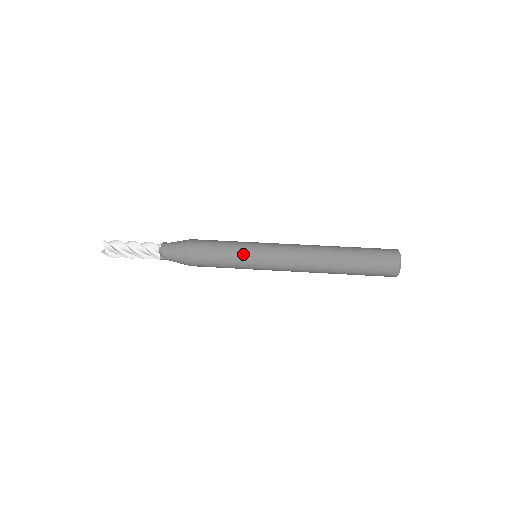
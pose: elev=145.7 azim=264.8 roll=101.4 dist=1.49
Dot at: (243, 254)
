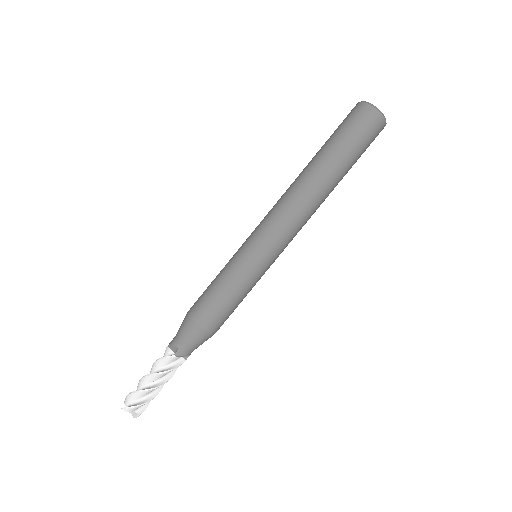
Dot at: (260, 278)
